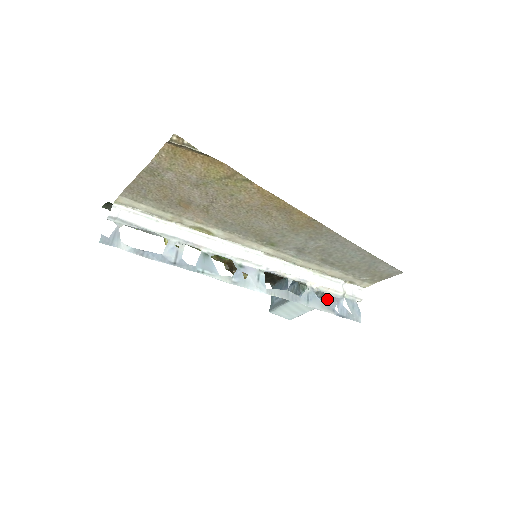
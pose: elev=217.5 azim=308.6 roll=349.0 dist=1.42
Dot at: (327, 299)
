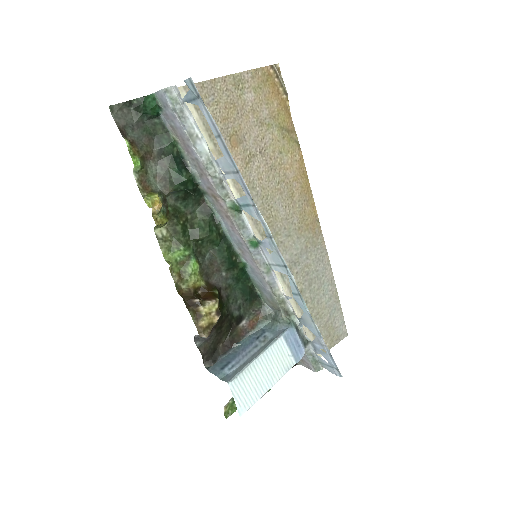
Dot at: occluded
